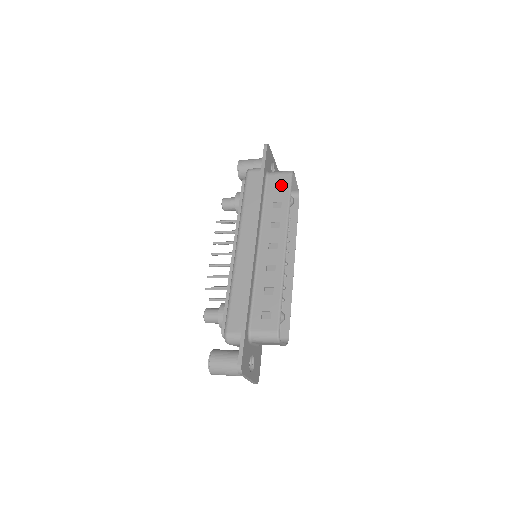
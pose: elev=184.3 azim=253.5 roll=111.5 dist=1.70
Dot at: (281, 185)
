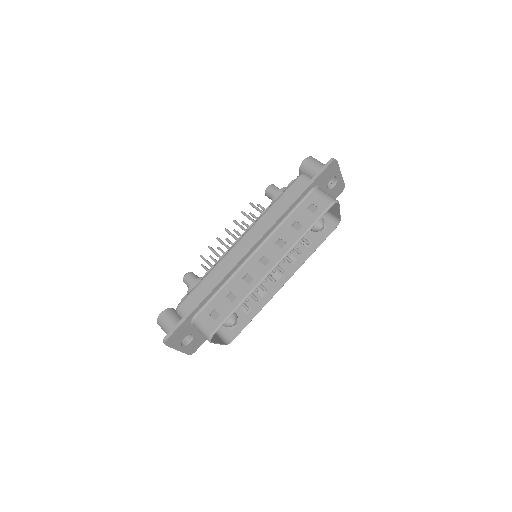
Dot at: (315, 209)
